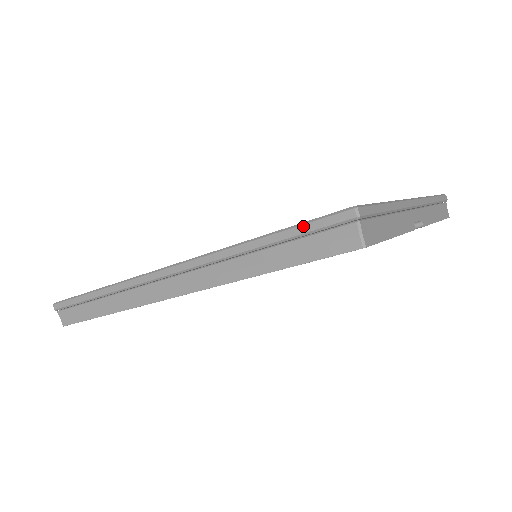
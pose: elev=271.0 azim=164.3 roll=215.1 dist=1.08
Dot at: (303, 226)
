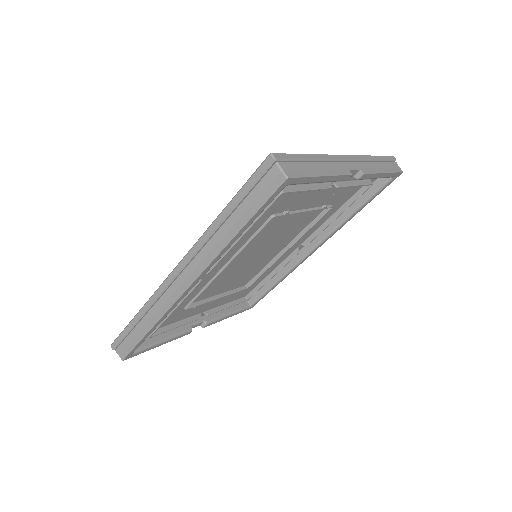
Dot at: (246, 185)
